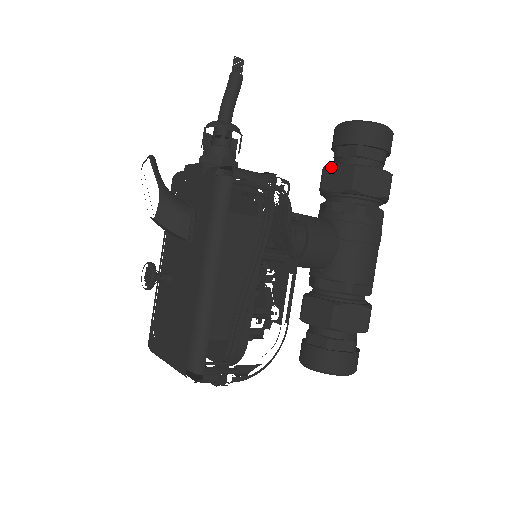
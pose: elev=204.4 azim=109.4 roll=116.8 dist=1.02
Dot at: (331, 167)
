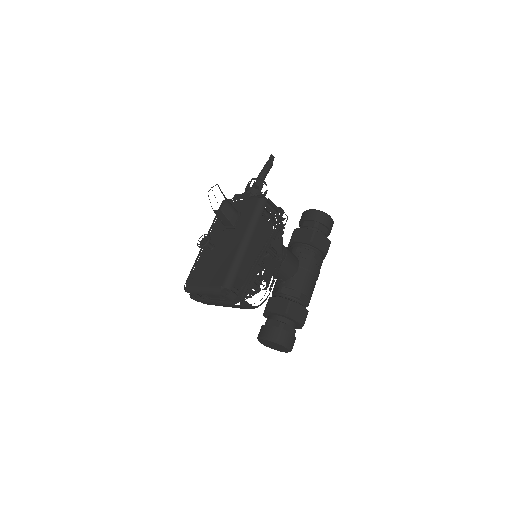
Dot at: (299, 229)
